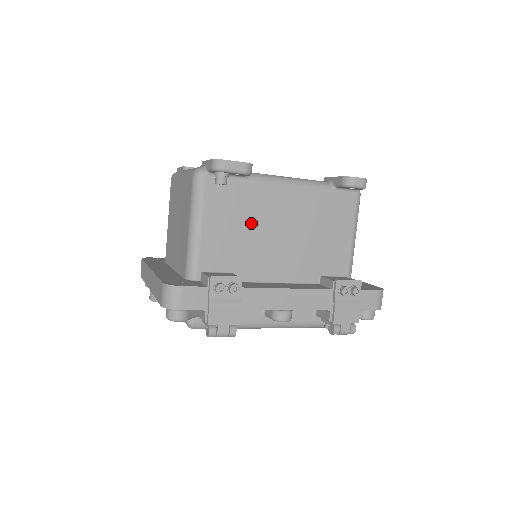
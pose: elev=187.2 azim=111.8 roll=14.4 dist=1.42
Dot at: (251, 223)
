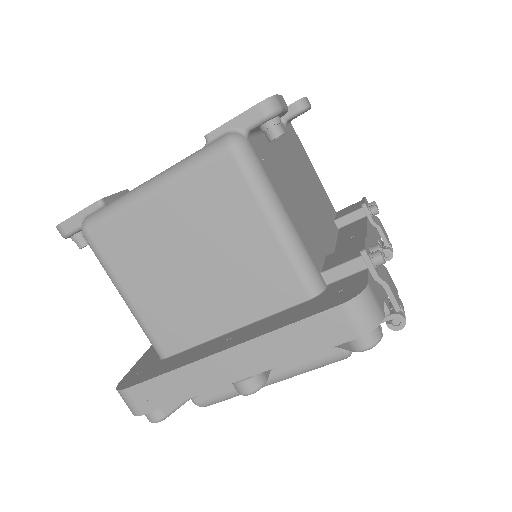
Dot at: (293, 187)
